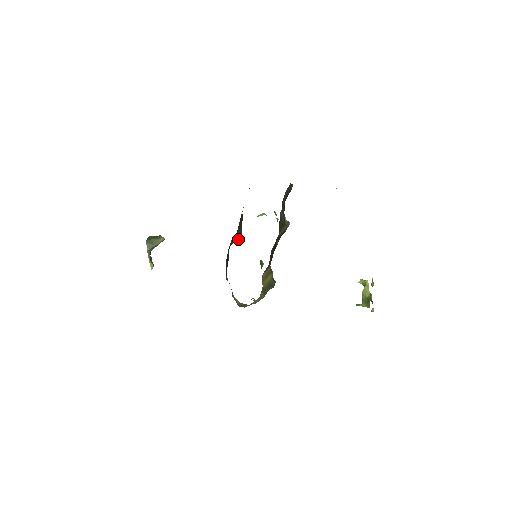
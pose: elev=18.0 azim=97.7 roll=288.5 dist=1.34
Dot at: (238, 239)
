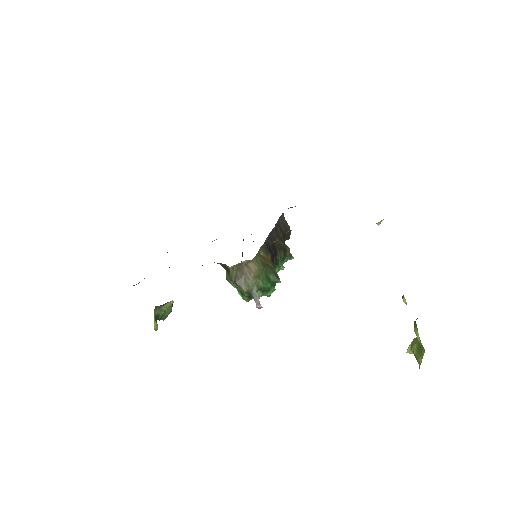
Dot at: occluded
